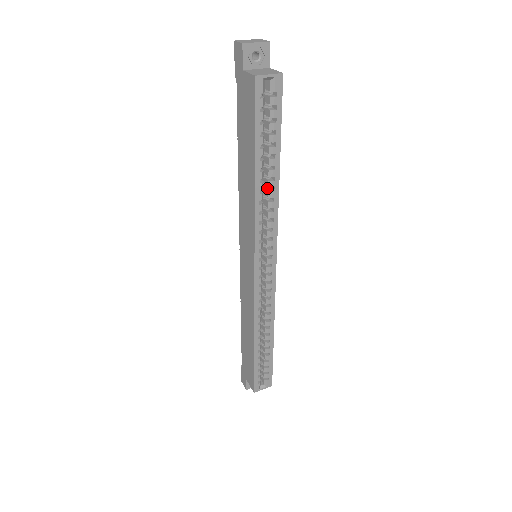
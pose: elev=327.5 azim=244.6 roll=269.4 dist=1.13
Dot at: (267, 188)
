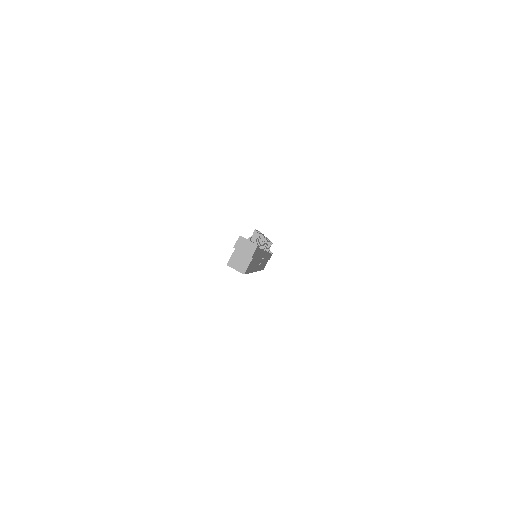
Dot at: occluded
